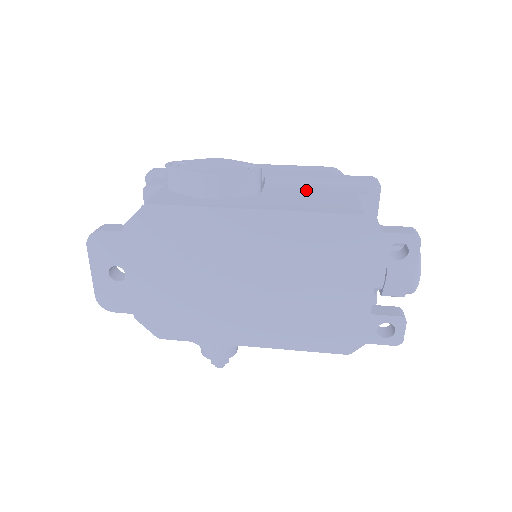
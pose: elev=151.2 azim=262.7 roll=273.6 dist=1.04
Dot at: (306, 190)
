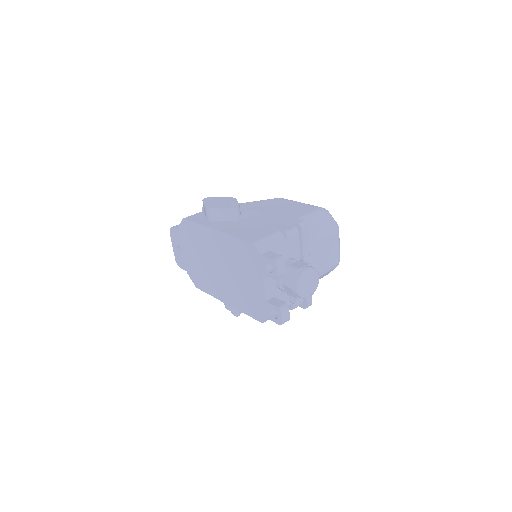
Dot at: (260, 223)
